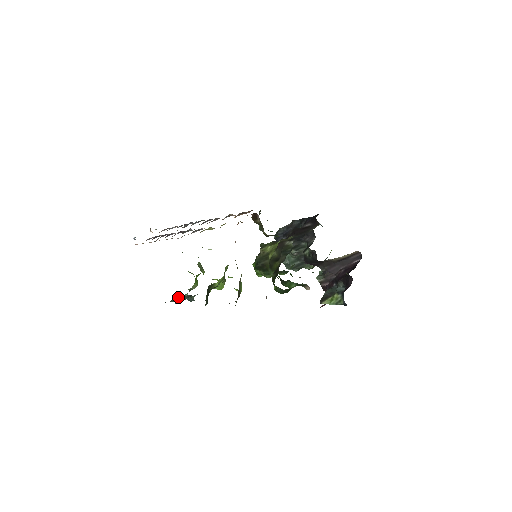
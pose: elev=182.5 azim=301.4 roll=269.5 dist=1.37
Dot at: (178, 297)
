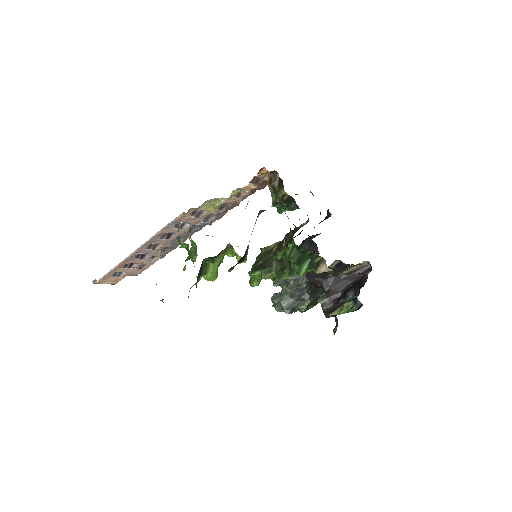
Dot at: occluded
